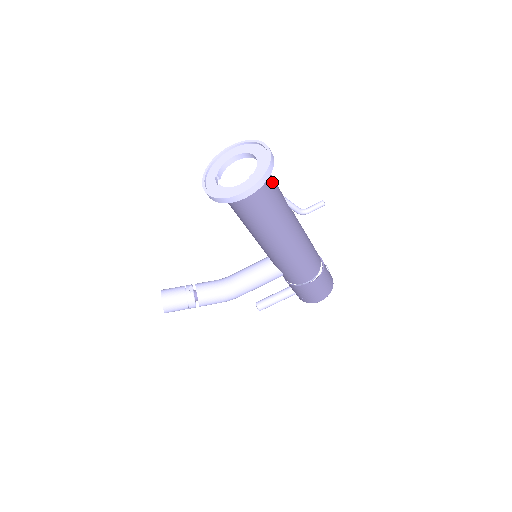
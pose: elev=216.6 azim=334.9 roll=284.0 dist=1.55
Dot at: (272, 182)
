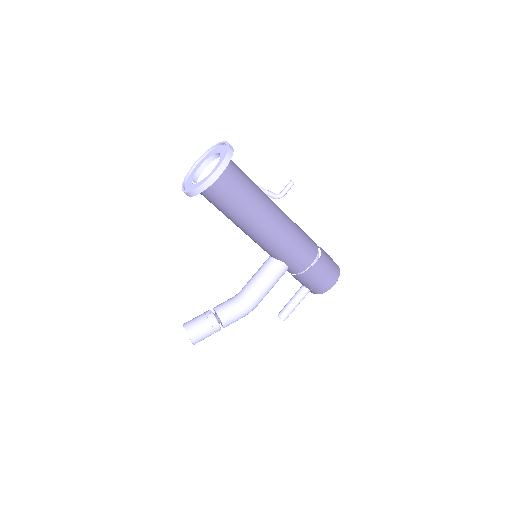
Dot at: (239, 169)
